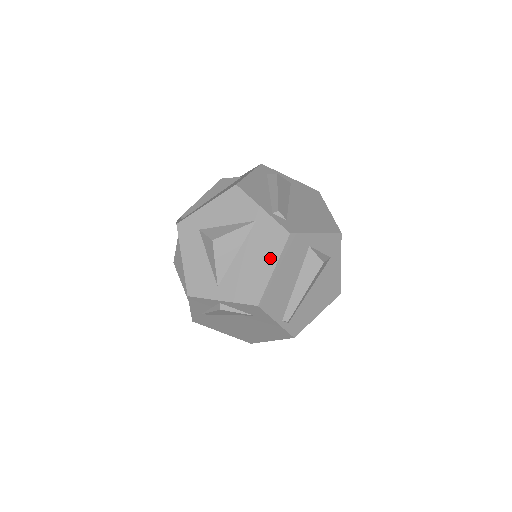
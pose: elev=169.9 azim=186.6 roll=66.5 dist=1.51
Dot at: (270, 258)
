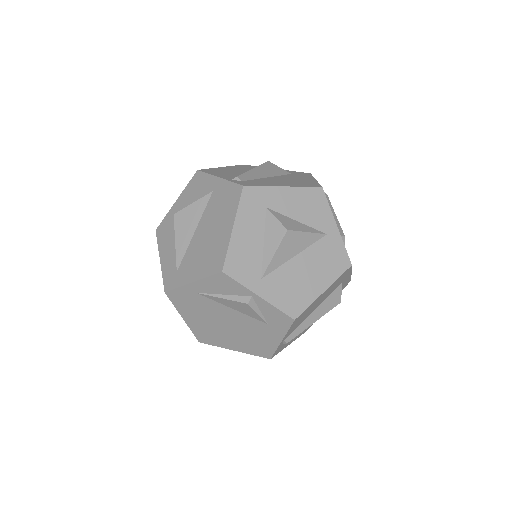
Dot at: (325, 278)
